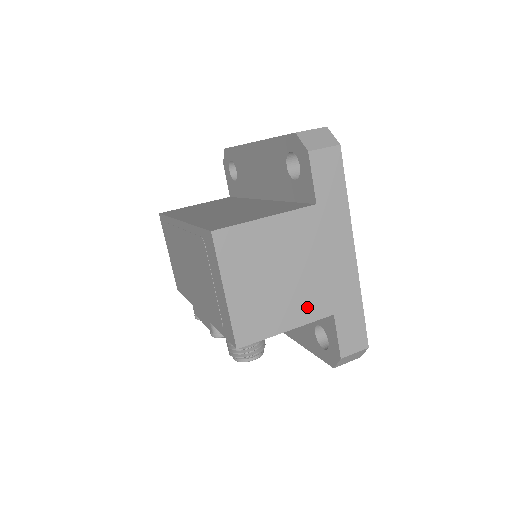
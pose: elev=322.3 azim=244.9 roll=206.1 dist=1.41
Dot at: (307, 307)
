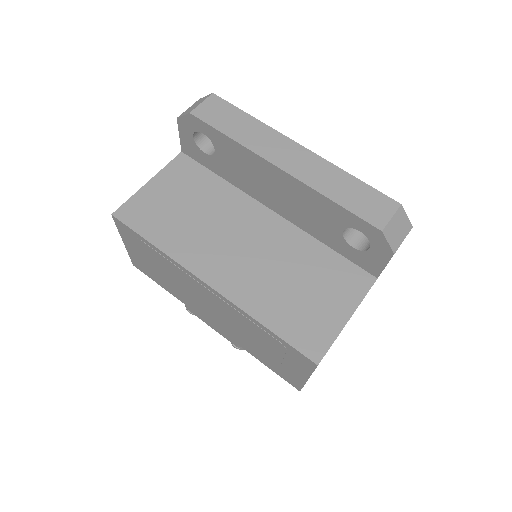
Dot at: occluded
